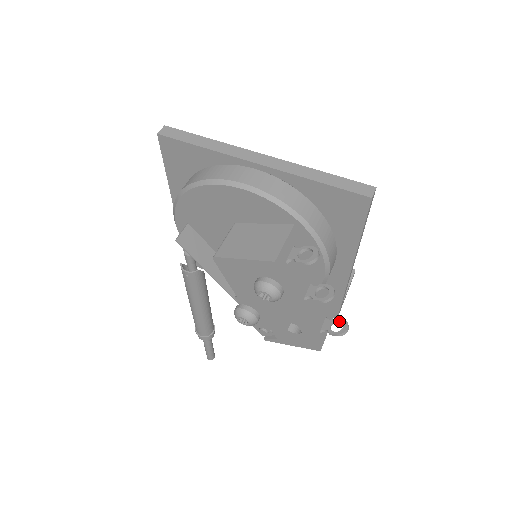
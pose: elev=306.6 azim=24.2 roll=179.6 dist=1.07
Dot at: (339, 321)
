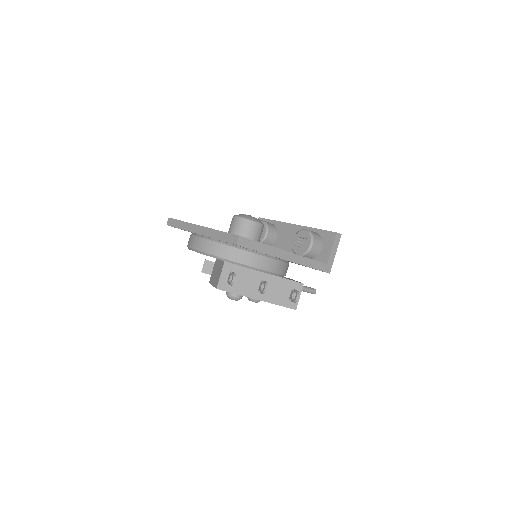
Dot at: (296, 292)
